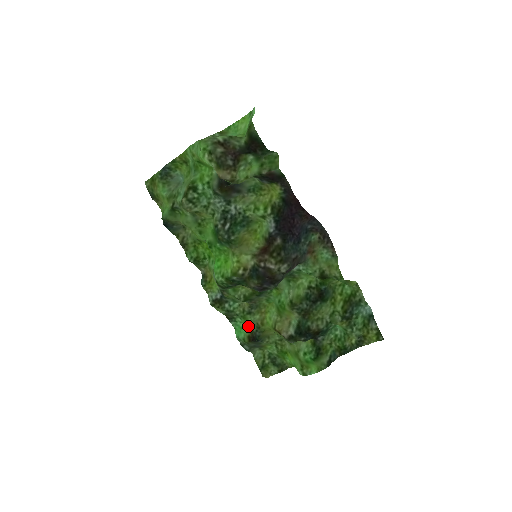
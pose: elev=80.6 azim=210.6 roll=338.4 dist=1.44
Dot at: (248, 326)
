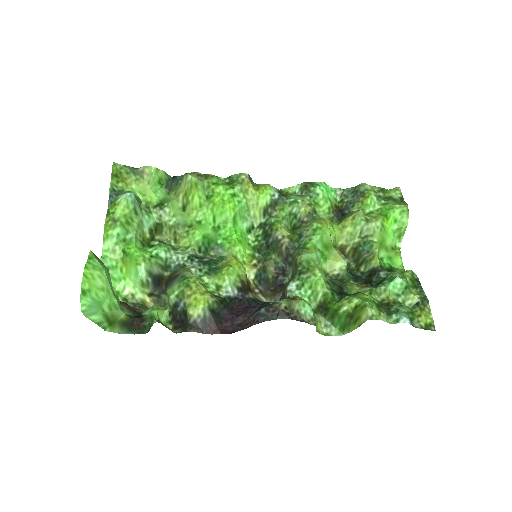
Dot at: (327, 204)
